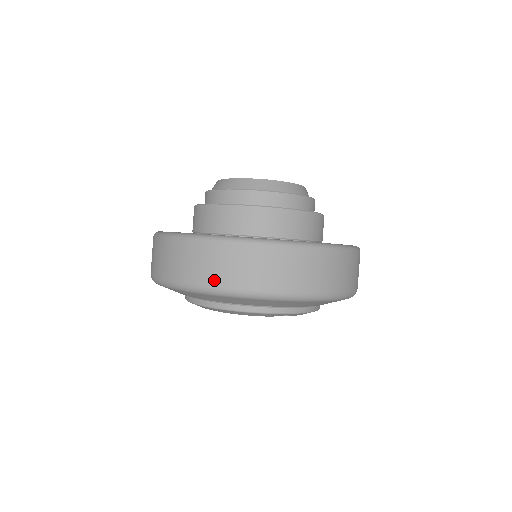
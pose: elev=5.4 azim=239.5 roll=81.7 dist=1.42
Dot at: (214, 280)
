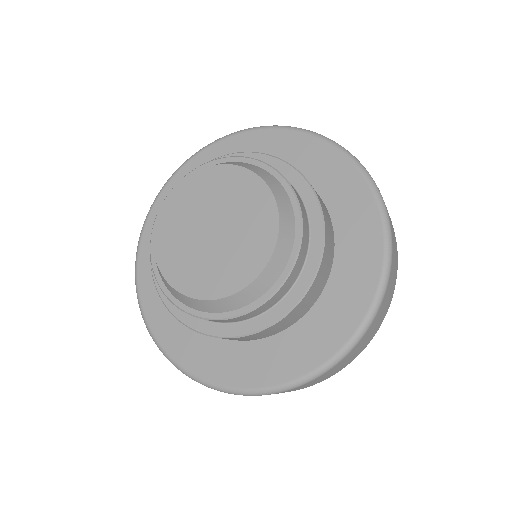
Dot at: occluded
